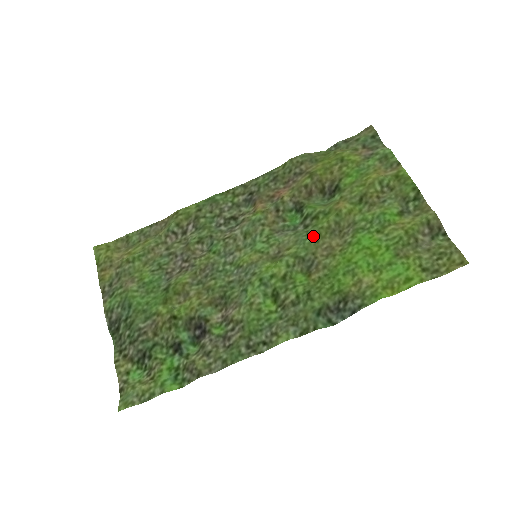
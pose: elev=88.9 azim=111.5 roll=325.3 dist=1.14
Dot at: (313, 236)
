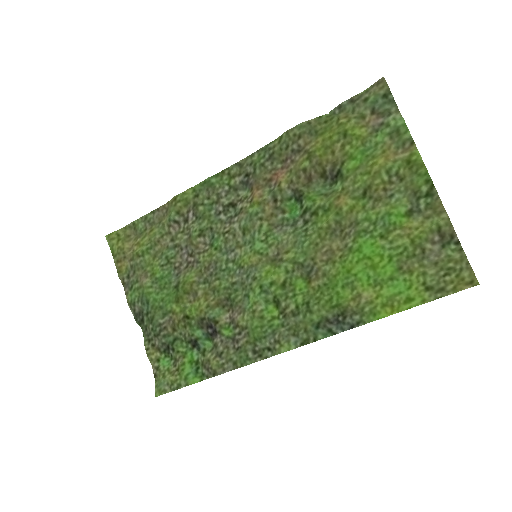
Dot at: (312, 238)
